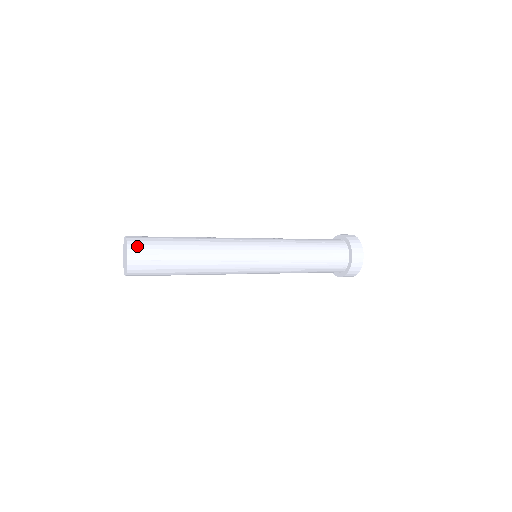
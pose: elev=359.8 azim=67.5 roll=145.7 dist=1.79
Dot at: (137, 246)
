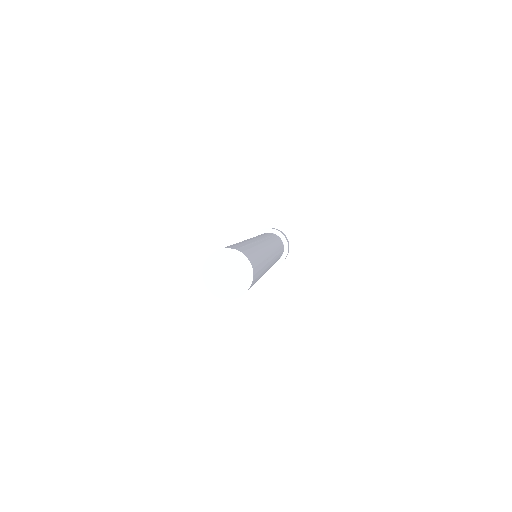
Dot at: occluded
